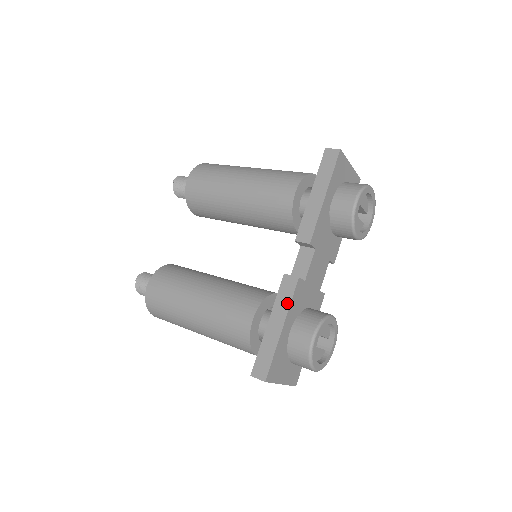
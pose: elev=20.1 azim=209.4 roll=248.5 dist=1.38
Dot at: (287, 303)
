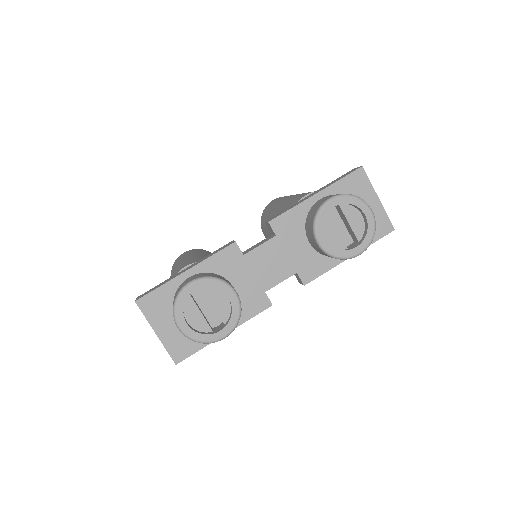
Dot at: (209, 256)
